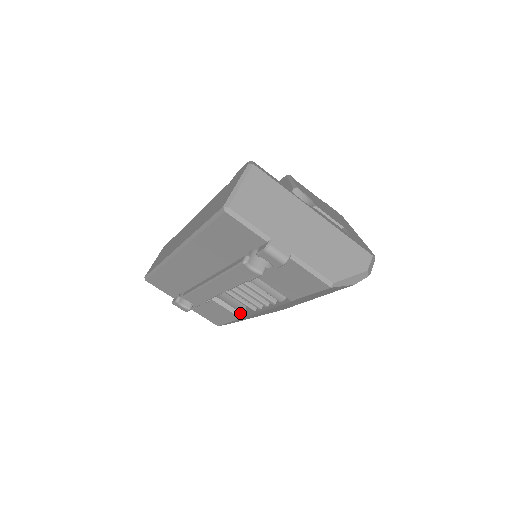
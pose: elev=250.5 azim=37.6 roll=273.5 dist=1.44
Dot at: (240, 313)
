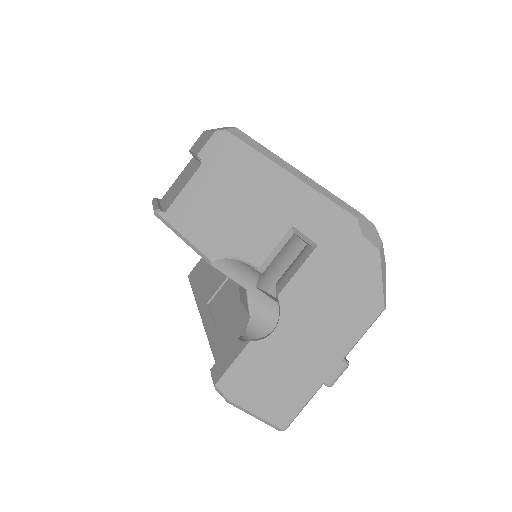
Dot at: occluded
